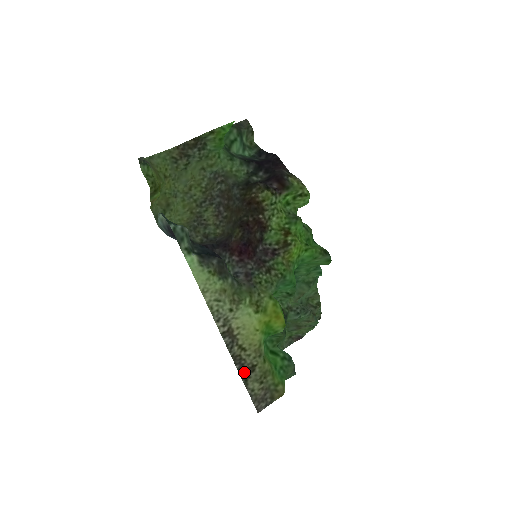
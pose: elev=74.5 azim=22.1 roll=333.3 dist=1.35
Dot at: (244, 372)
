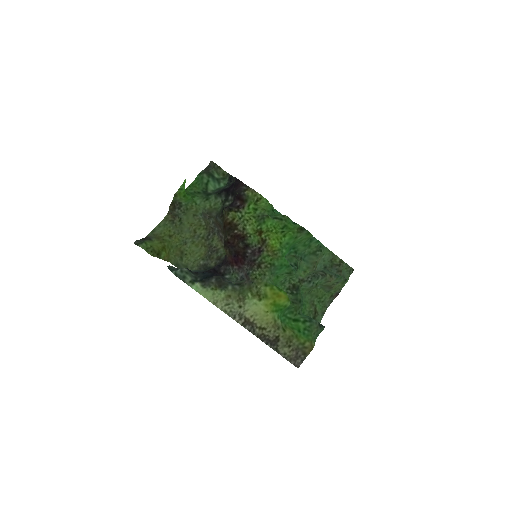
Dot at: (272, 344)
